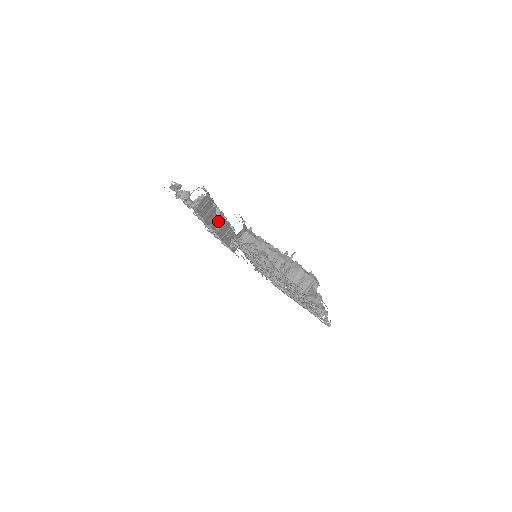
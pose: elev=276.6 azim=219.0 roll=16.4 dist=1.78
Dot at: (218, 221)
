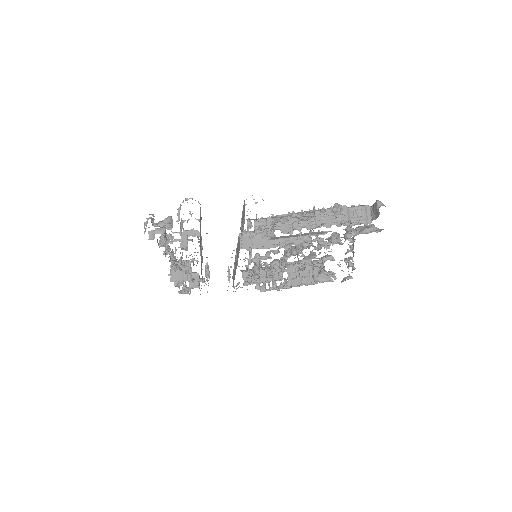
Dot at: (201, 244)
